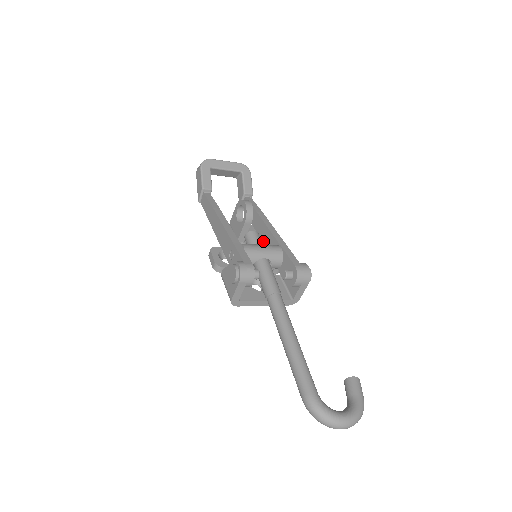
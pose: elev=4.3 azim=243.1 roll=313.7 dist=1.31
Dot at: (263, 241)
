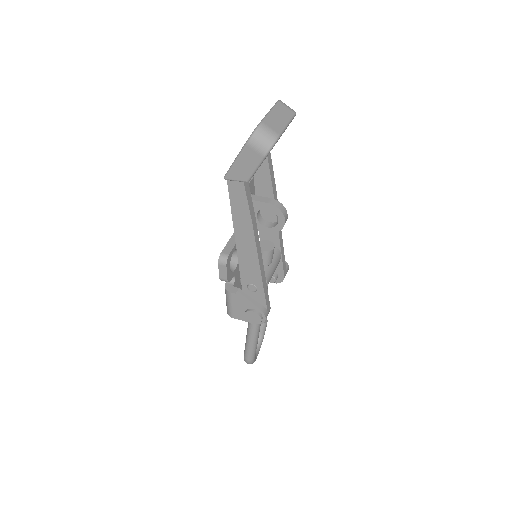
Dot at: occluded
